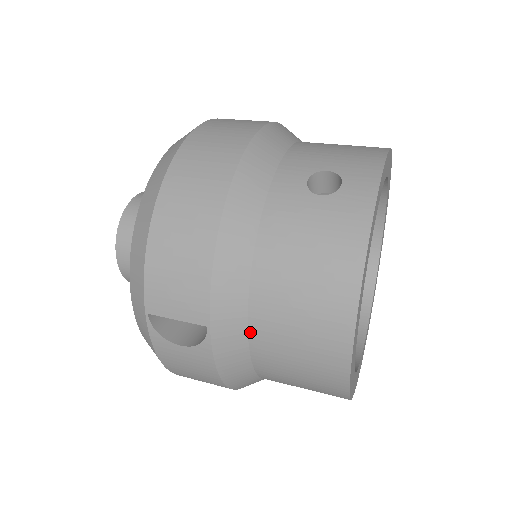
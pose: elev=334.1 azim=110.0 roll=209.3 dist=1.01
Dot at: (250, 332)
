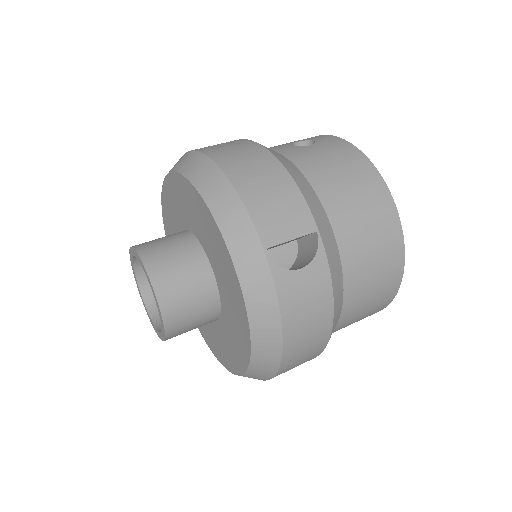
Dot at: (336, 235)
